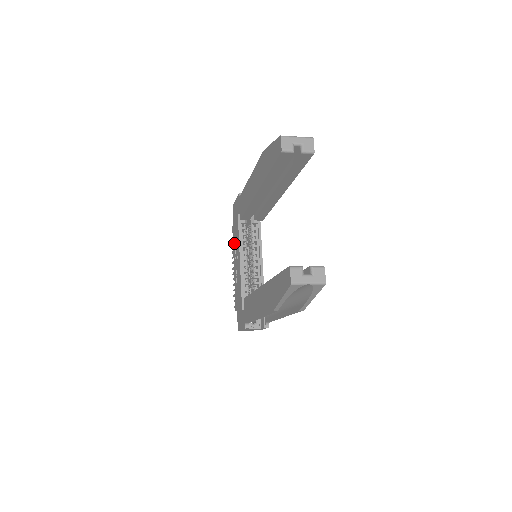
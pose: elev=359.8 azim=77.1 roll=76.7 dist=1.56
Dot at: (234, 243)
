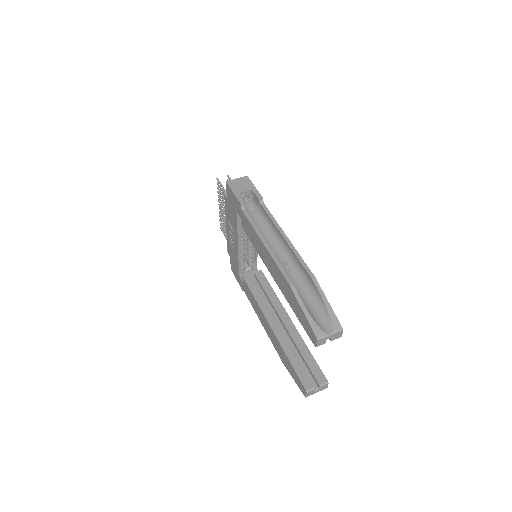
Dot at: (228, 214)
